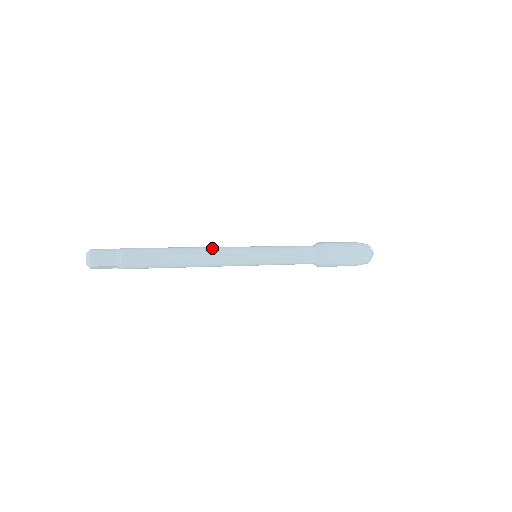
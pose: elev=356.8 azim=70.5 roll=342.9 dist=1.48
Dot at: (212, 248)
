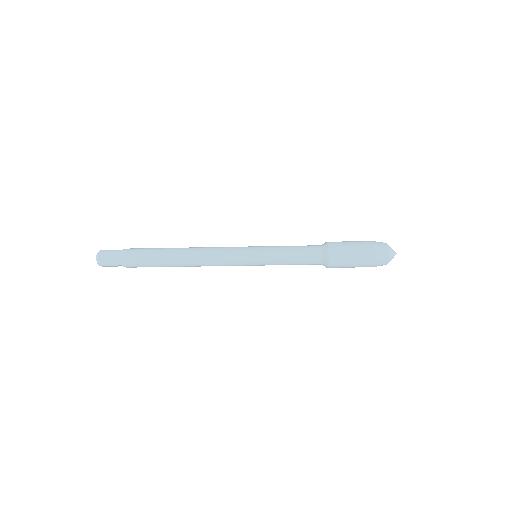
Dot at: (209, 249)
